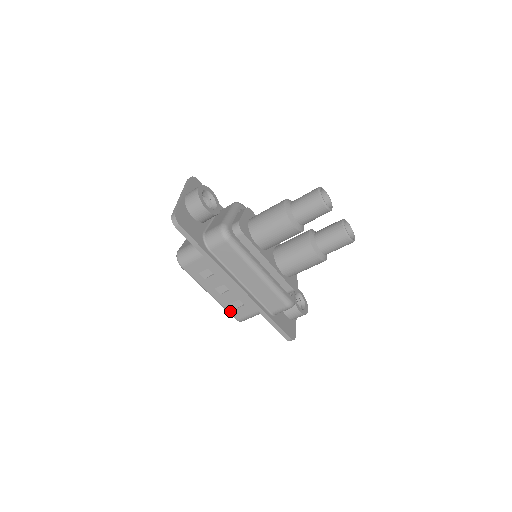
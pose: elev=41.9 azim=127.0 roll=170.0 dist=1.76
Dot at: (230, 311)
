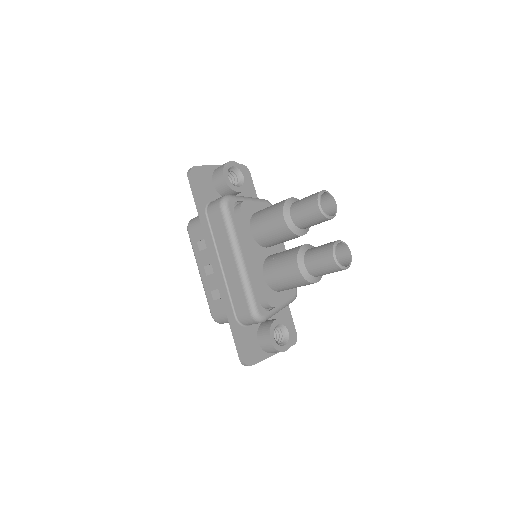
Dot at: (209, 301)
